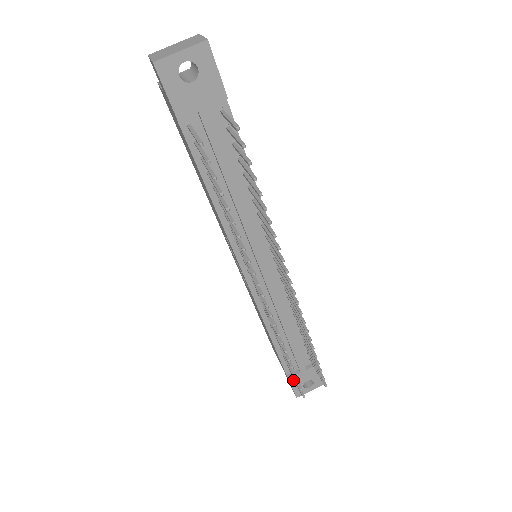
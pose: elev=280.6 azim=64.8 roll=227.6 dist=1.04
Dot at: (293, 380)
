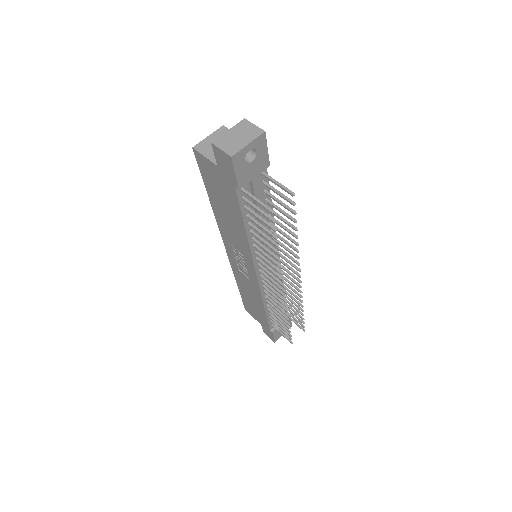
Dot at: (275, 332)
